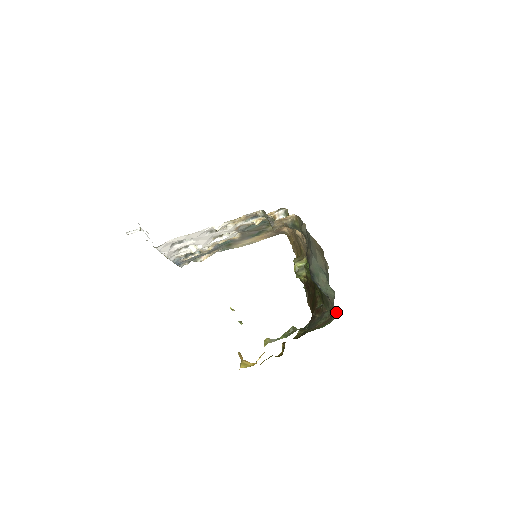
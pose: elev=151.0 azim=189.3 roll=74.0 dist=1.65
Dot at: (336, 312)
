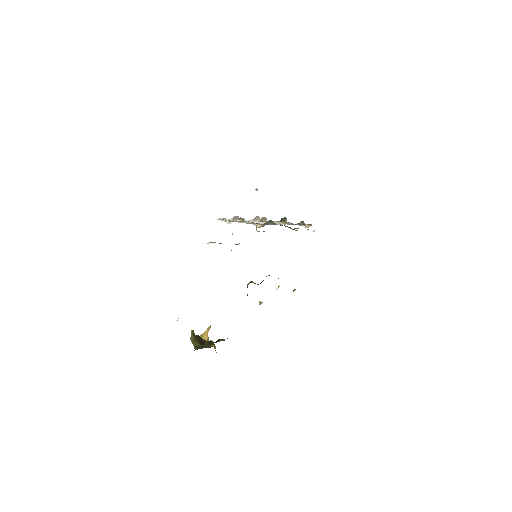
Dot at: occluded
